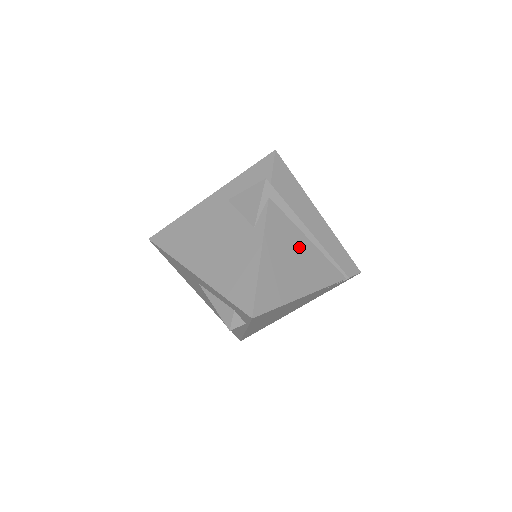
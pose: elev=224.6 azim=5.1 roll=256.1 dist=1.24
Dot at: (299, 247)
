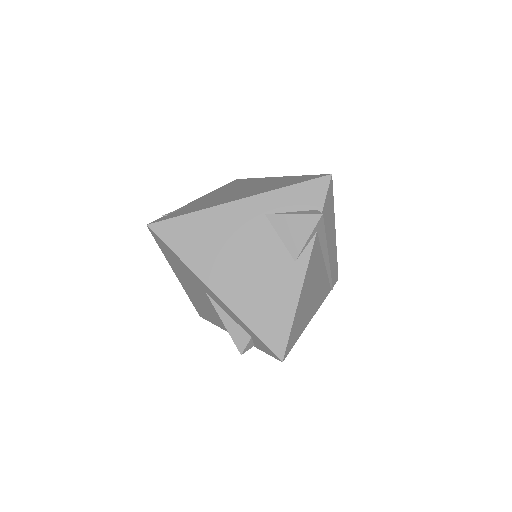
Dot at: (319, 275)
